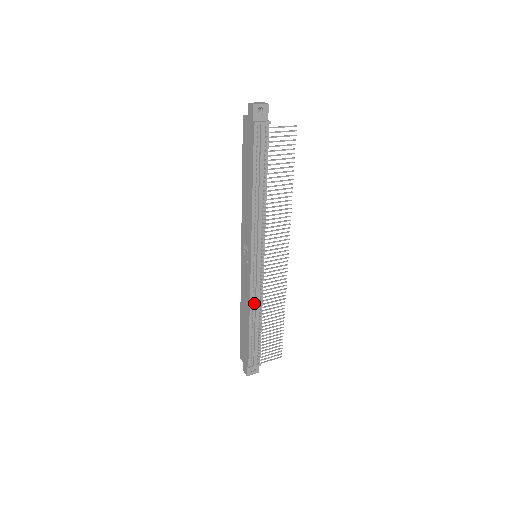
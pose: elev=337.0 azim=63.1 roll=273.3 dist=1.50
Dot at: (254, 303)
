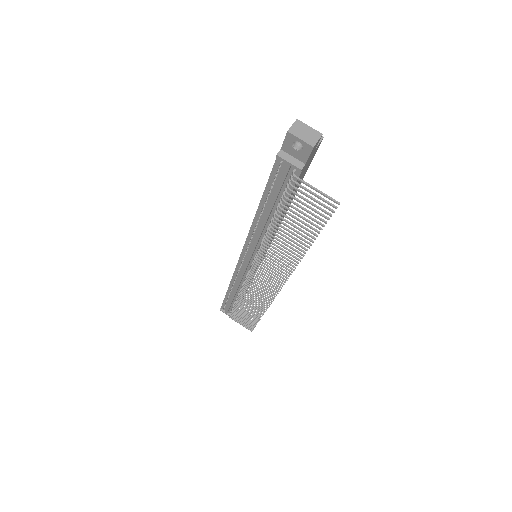
Dot at: (236, 283)
